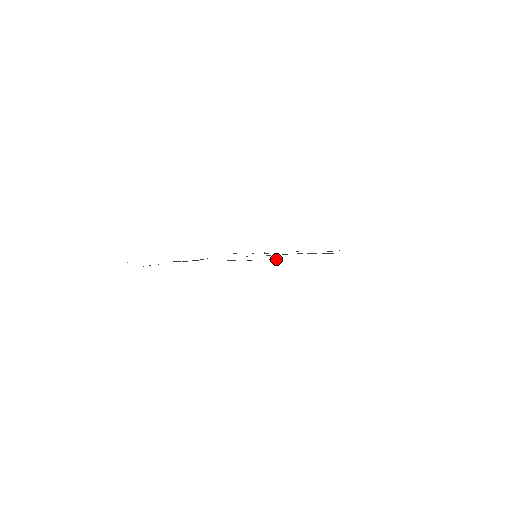
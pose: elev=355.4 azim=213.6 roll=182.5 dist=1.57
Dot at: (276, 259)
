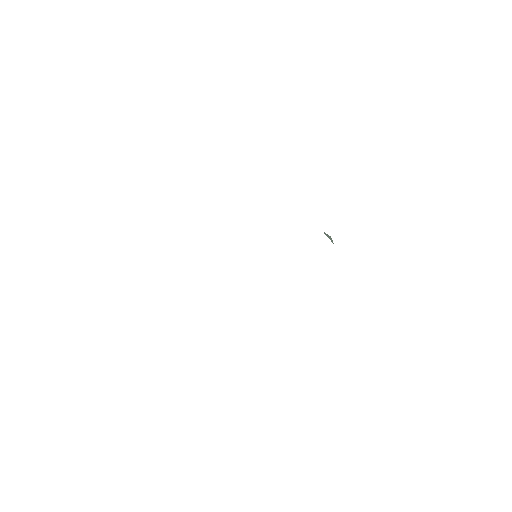
Dot at: occluded
